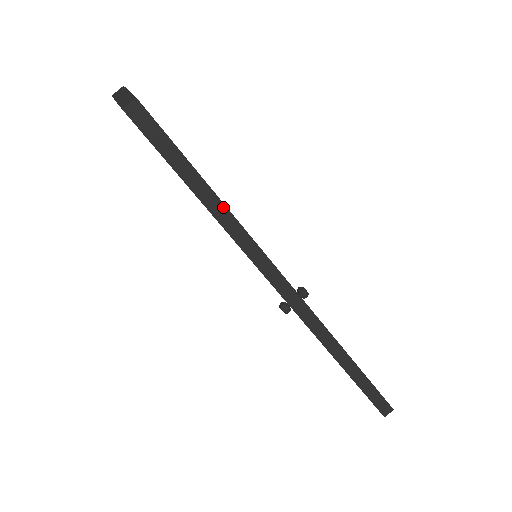
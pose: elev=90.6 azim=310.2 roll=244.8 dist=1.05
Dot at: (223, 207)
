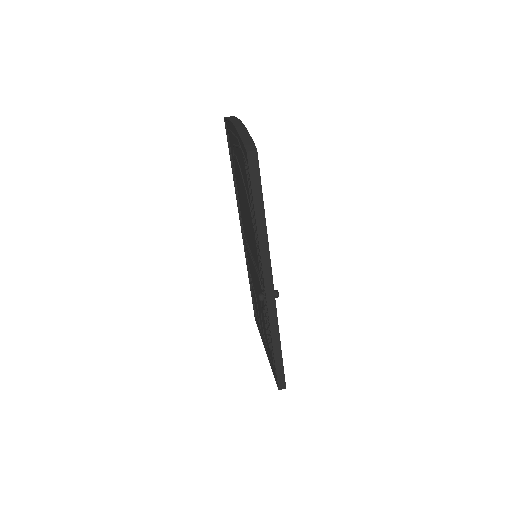
Dot at: (265, 227)
